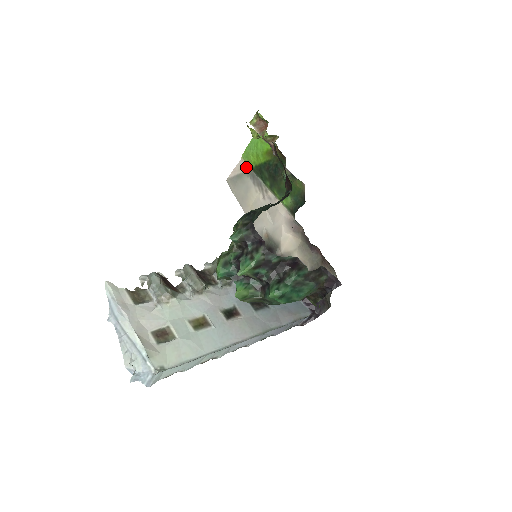
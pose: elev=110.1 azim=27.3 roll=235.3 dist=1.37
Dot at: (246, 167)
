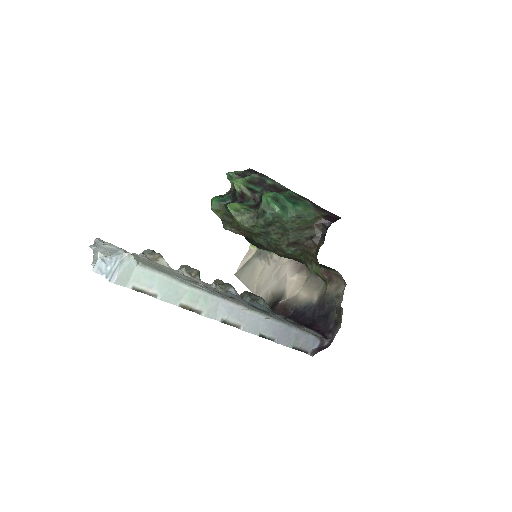
Dot at: (253, 251)
